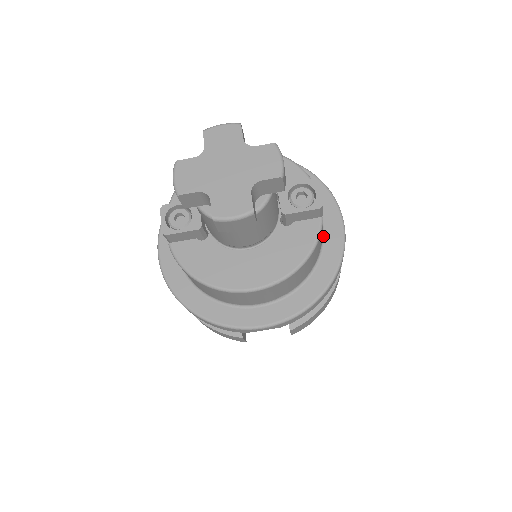
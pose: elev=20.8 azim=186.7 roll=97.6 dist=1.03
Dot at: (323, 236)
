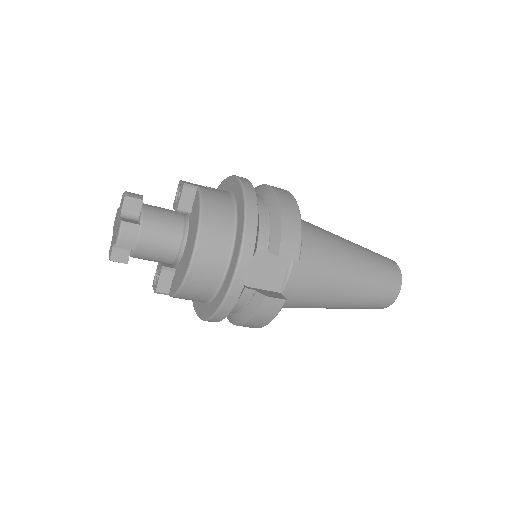
Dot at: (232, 195)
